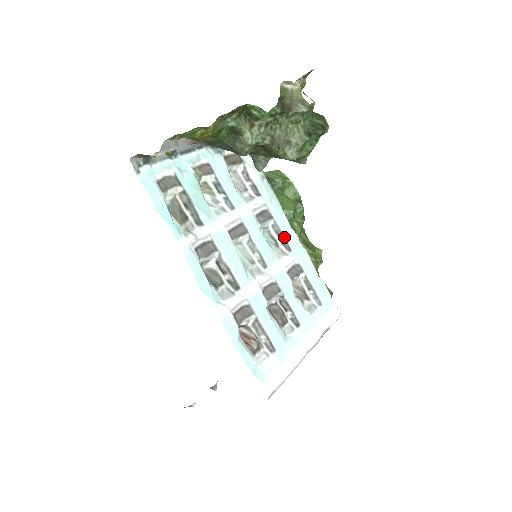
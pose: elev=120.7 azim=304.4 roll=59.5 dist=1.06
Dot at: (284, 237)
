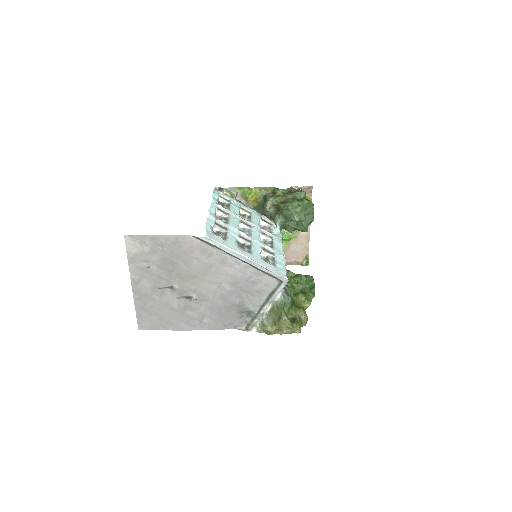
Dot at: (273, 245)
